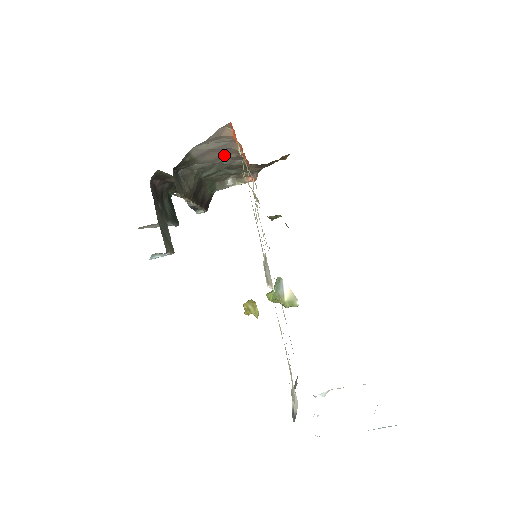
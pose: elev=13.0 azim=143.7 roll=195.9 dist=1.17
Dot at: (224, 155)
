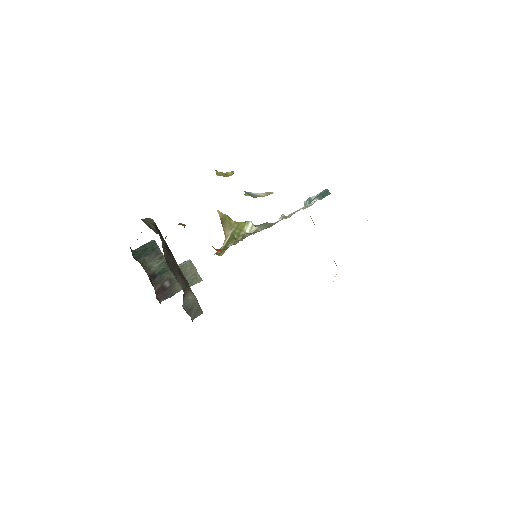
Dot at: occluded
